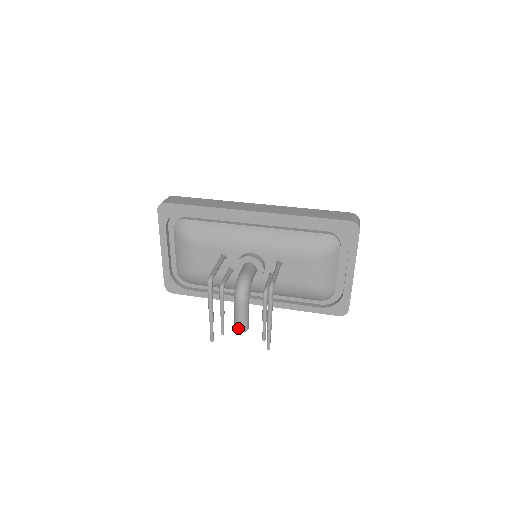
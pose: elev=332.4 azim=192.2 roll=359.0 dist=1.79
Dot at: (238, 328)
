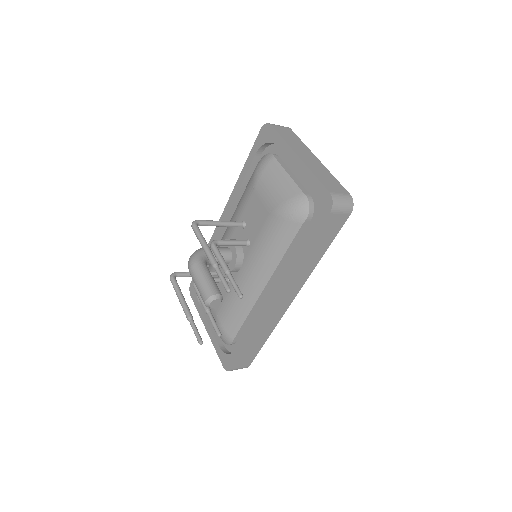
Dot at: (203, 299)
